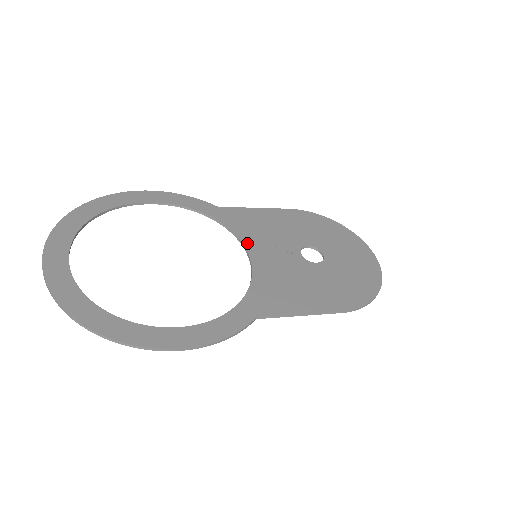
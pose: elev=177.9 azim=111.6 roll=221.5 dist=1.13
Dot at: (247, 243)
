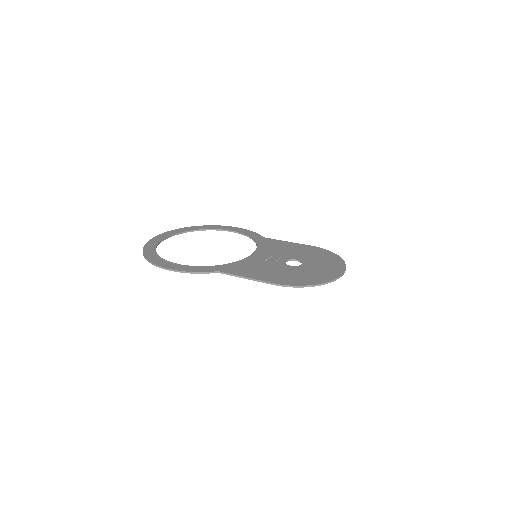
Dot at: (258, 251)
